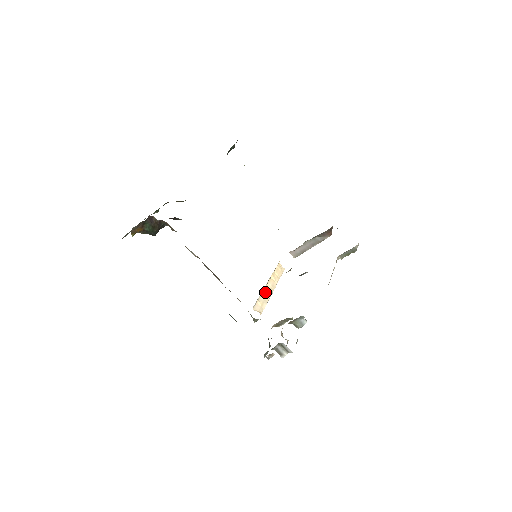
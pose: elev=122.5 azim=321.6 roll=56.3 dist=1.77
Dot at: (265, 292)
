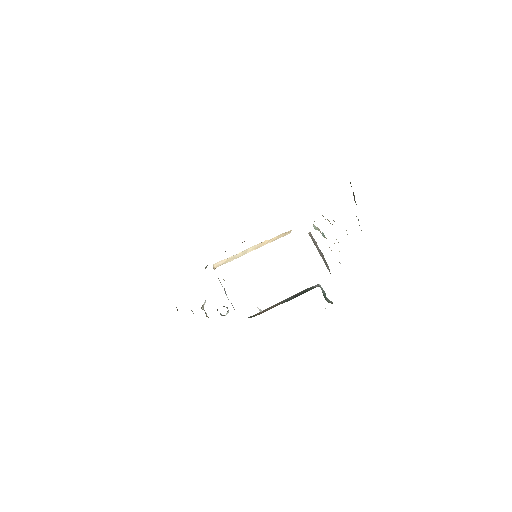
Dot at: (243, 252)
